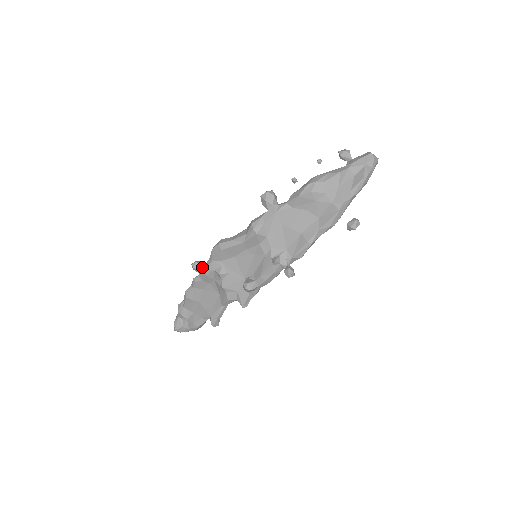
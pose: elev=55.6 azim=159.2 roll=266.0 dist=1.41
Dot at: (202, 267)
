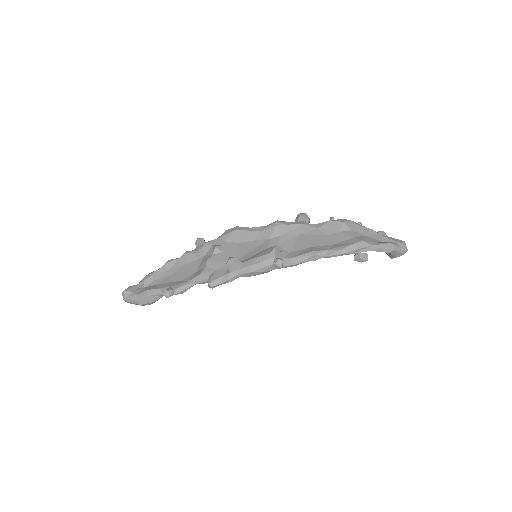
Dot at: occluded
